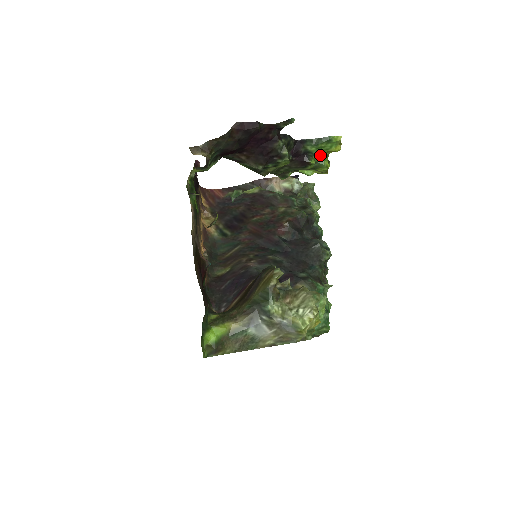
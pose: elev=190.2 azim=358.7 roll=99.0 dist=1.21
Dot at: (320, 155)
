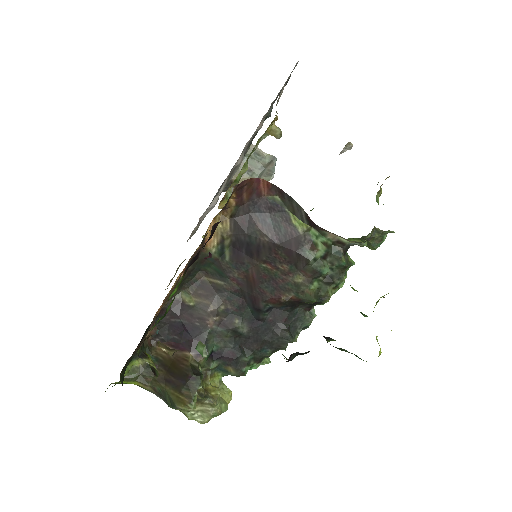
Dot at: (366, 316)
